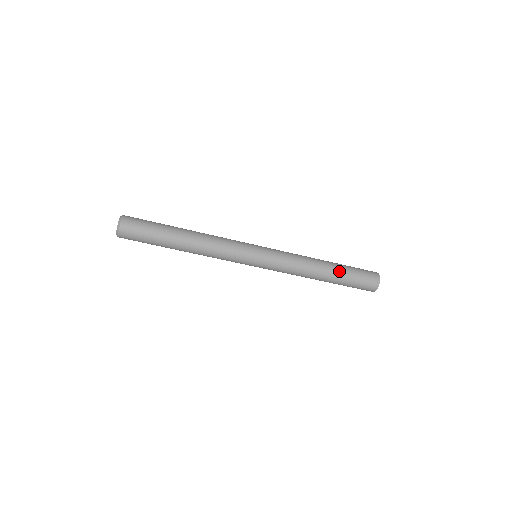
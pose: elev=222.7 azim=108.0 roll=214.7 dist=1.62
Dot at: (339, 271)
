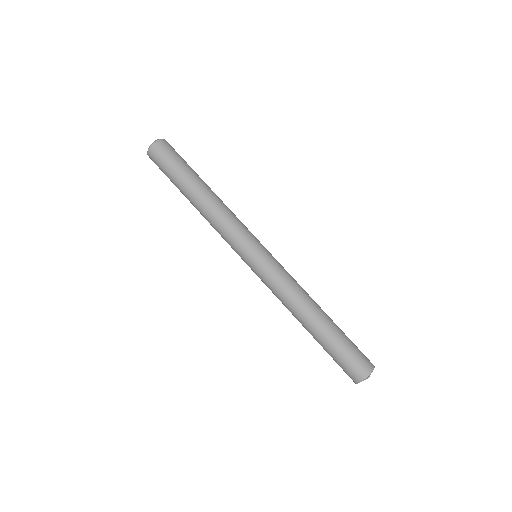
Dot at: (329, 330)
